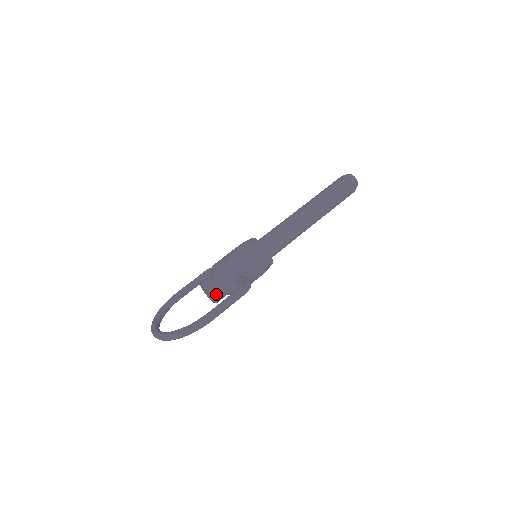
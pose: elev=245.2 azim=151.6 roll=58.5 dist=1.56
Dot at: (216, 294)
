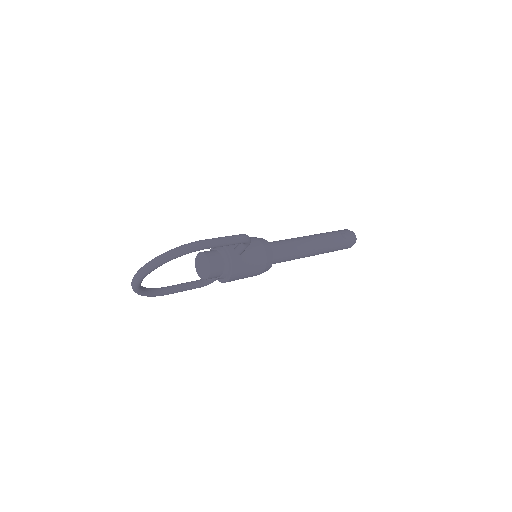
Dot at: (211, 259)
